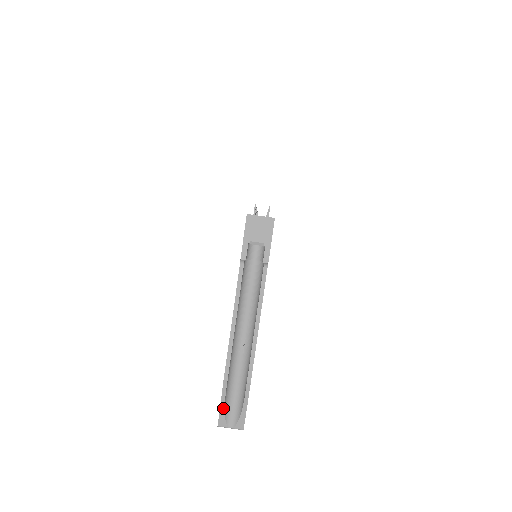
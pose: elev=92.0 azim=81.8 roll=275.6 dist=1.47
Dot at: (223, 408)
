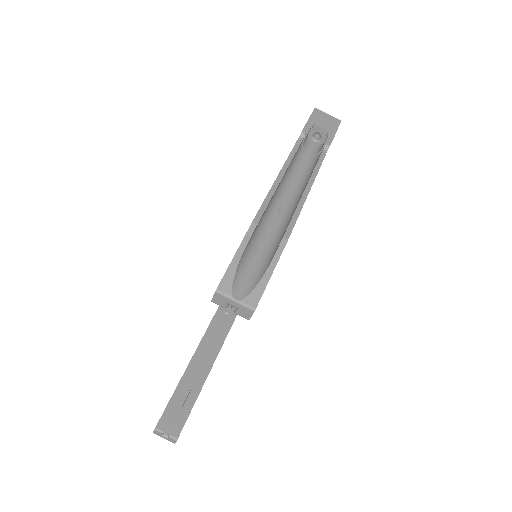
Dot at: (236, 262)
